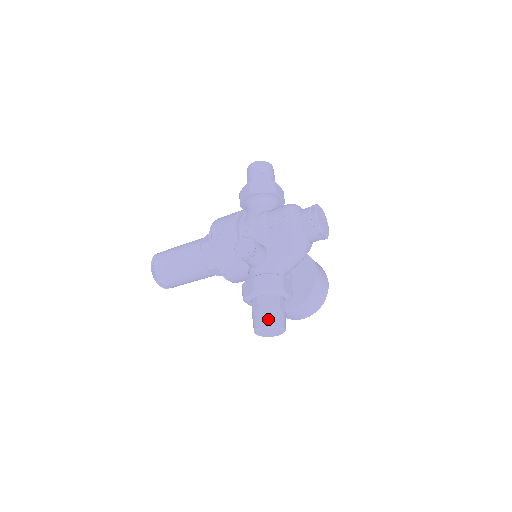
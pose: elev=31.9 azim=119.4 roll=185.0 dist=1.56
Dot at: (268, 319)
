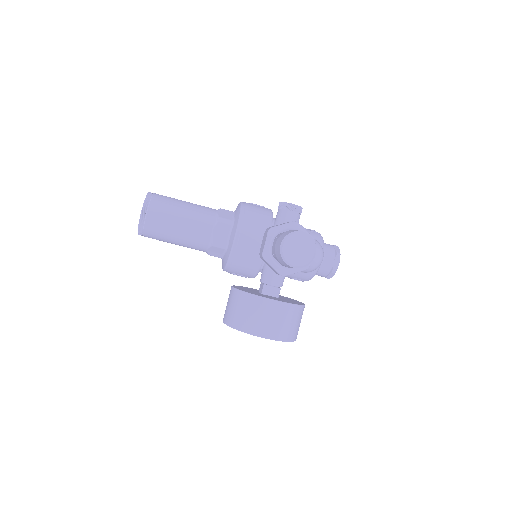
Dot at: occluded
